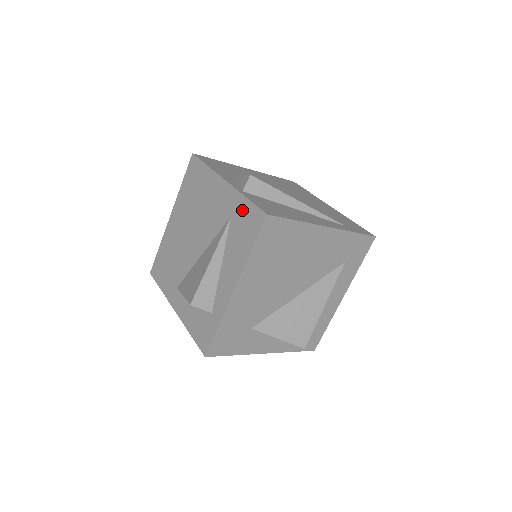
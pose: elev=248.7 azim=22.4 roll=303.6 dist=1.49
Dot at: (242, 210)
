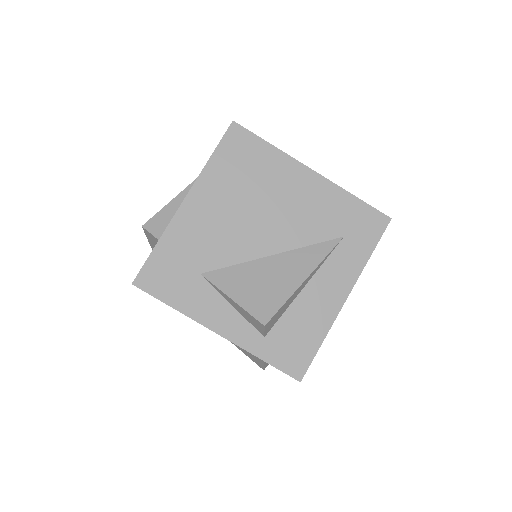
Dot at: occluded
